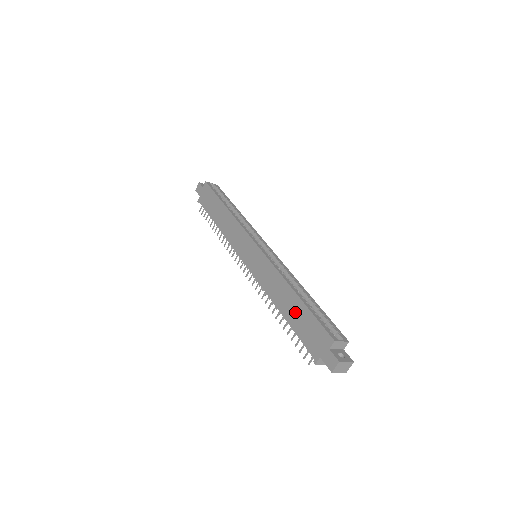
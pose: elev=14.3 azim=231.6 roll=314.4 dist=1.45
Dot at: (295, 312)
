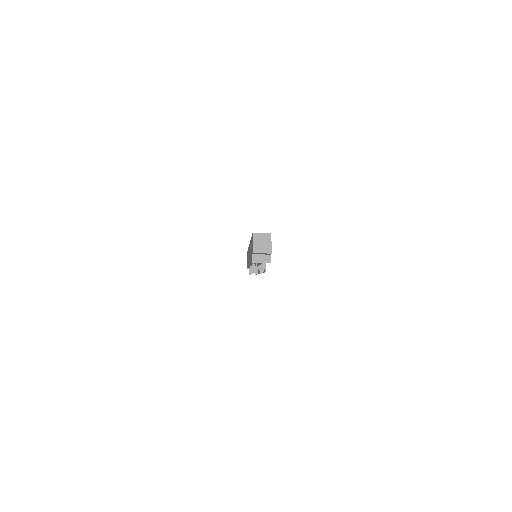
Dot at: occluded
